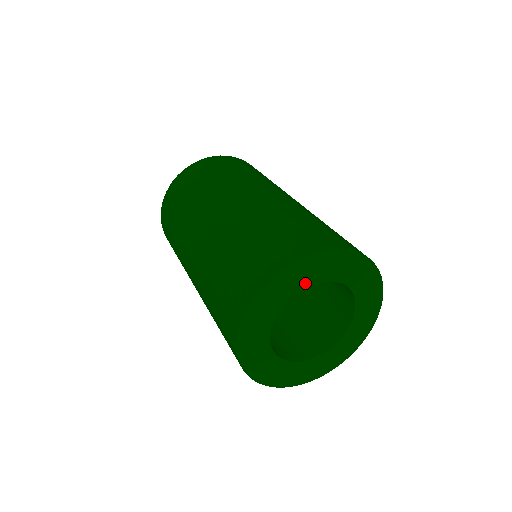
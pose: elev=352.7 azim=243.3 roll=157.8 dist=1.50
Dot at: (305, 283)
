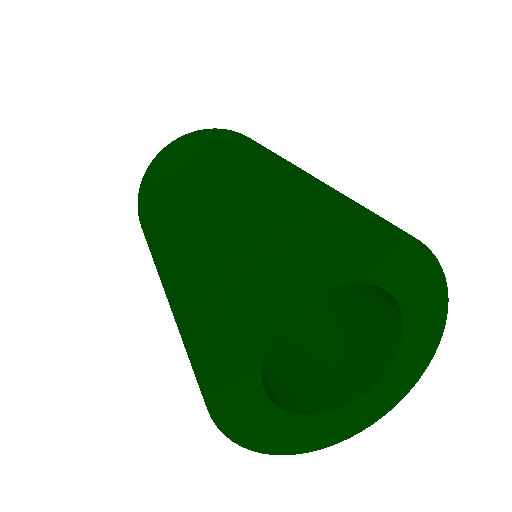
Dot at: (375, 275)
